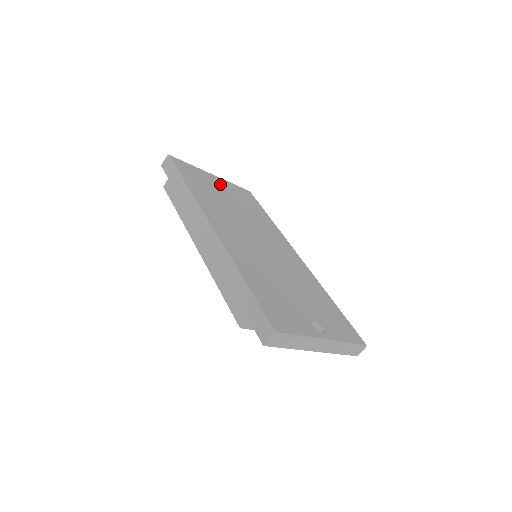
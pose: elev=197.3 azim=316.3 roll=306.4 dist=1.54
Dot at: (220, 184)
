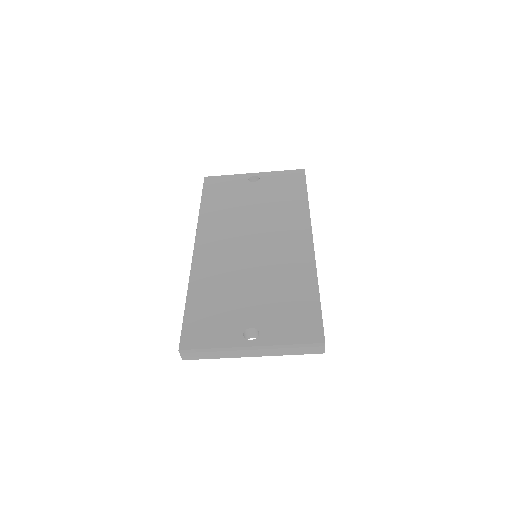
Dot at: (255, 182)
